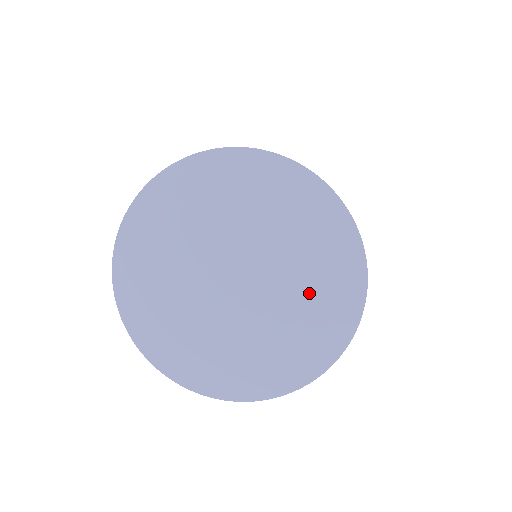
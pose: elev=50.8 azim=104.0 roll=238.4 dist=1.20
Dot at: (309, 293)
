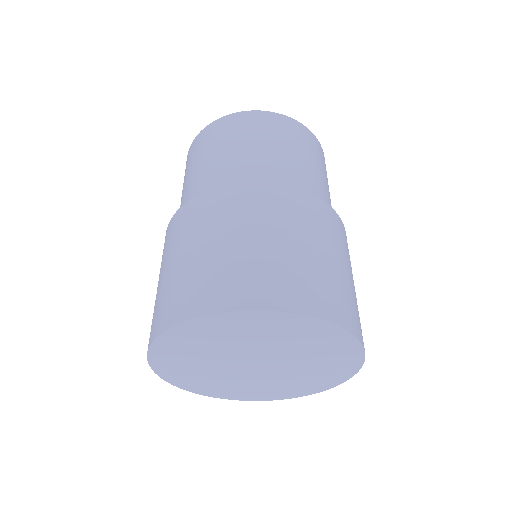
Dot at: (311, 373)
